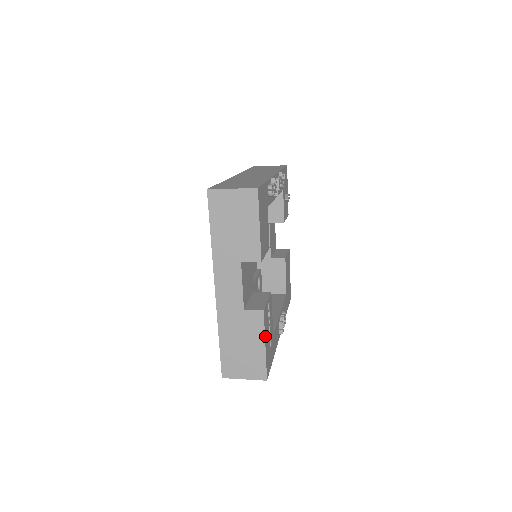
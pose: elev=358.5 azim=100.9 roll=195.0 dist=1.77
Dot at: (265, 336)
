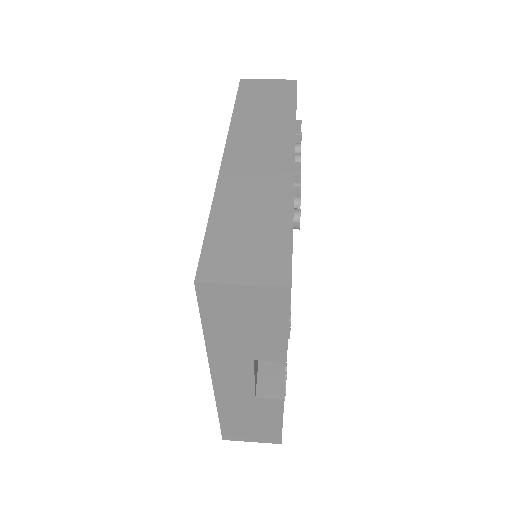
Dot at: occluded
